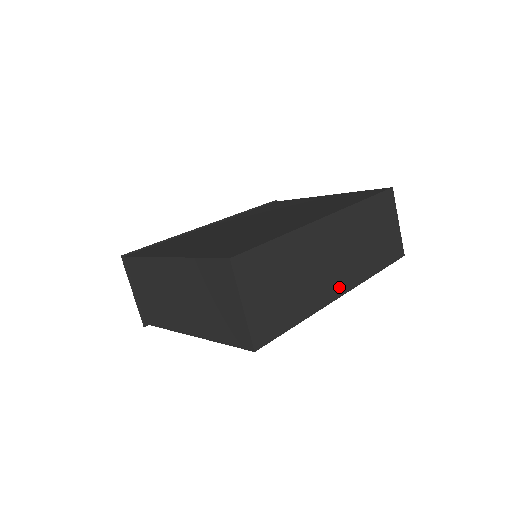
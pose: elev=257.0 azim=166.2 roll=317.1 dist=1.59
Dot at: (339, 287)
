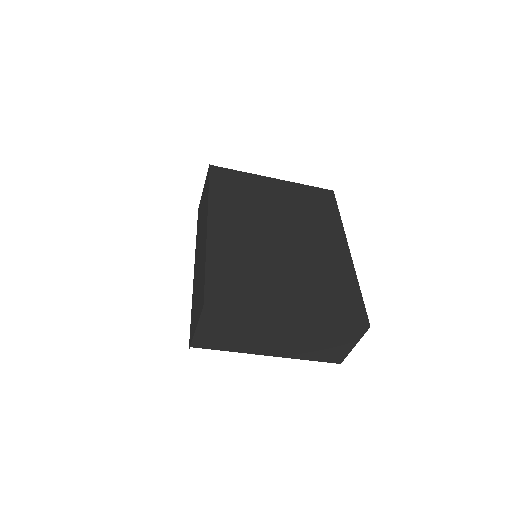
Dot at: occluded
